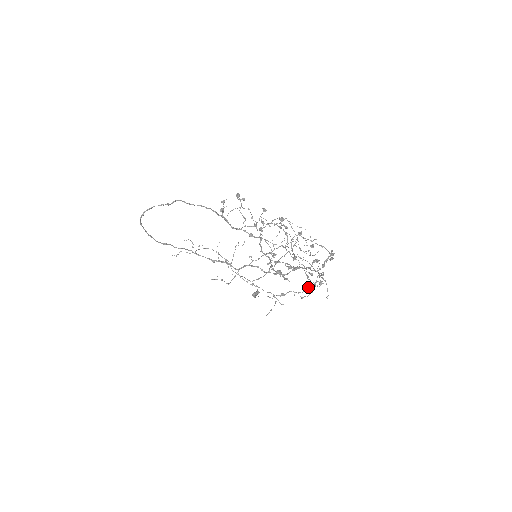
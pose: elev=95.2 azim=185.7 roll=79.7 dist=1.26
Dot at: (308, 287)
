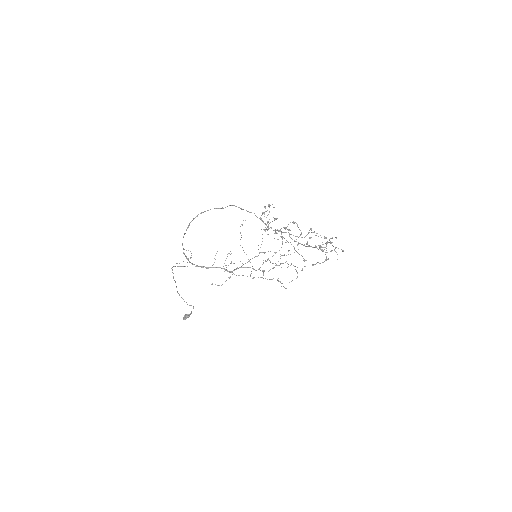
Dot at: occluded
